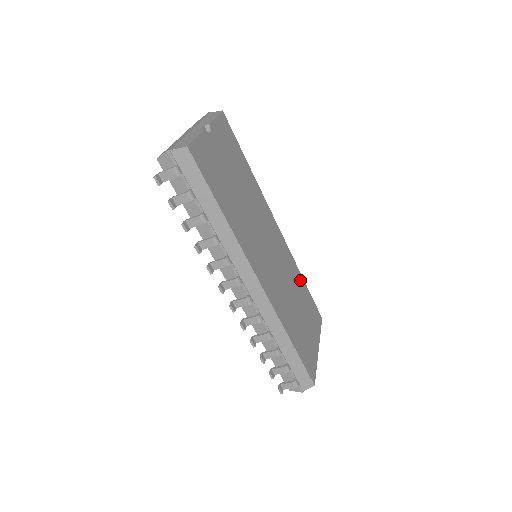
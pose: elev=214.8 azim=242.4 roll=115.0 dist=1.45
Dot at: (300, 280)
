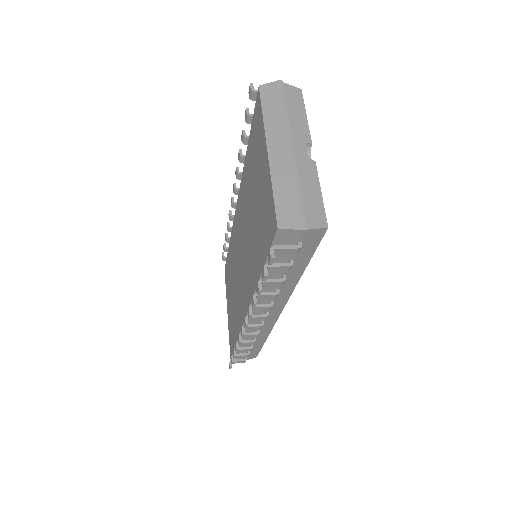
Dot at: occluded
